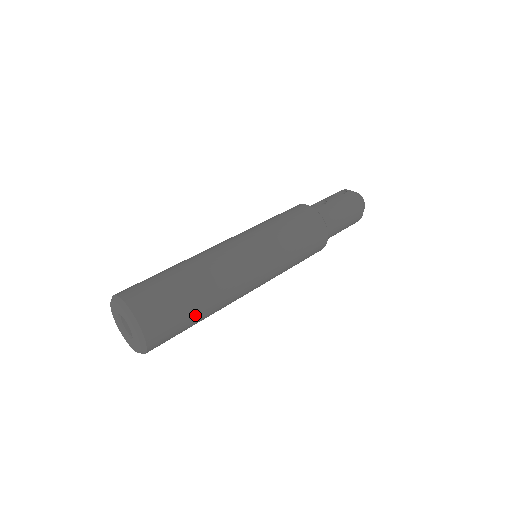
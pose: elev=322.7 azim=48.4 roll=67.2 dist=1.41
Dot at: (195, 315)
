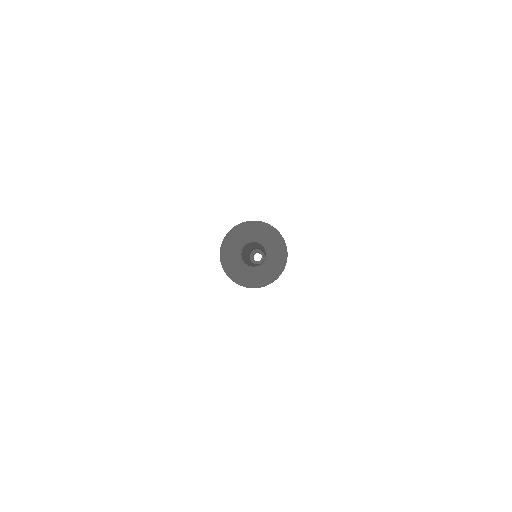
Dot at: occluded
